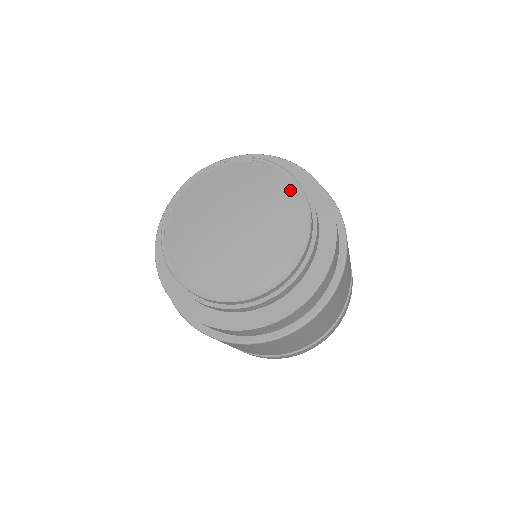
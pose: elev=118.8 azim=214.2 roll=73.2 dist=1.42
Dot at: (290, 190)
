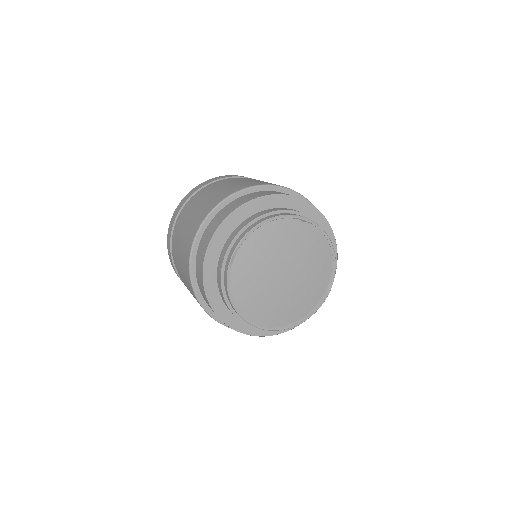
Dot at: (322, 286)
